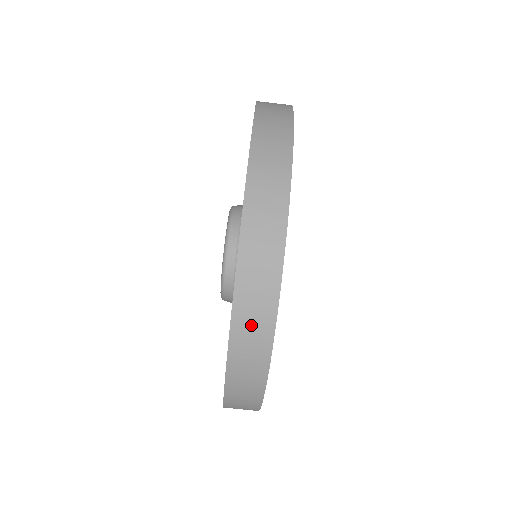
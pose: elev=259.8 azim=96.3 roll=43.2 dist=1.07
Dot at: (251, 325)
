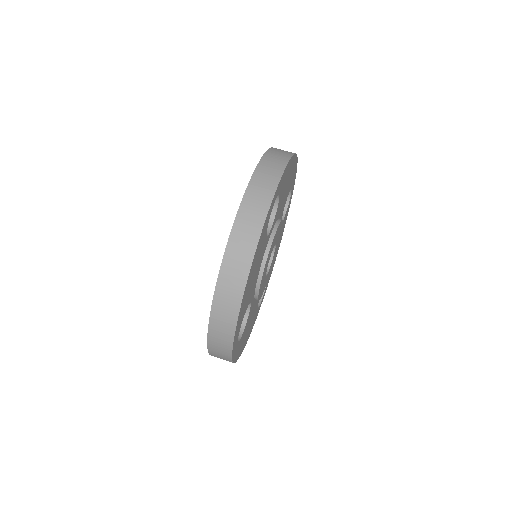
Dot at: (280, 152)
